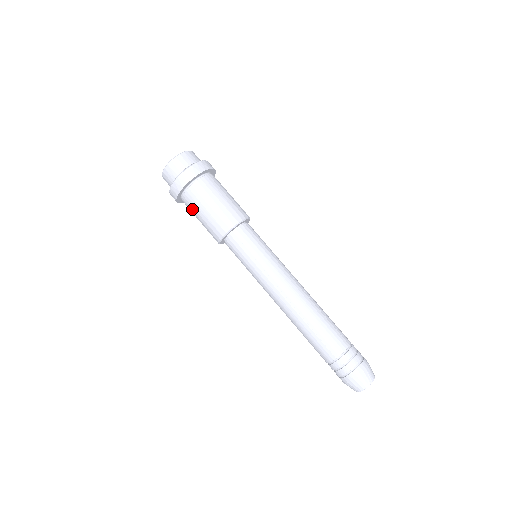
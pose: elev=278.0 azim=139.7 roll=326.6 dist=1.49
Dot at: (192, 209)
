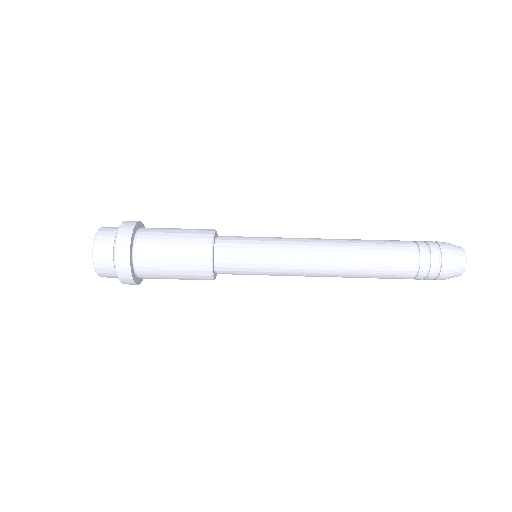
Dot at: (158, 277)
